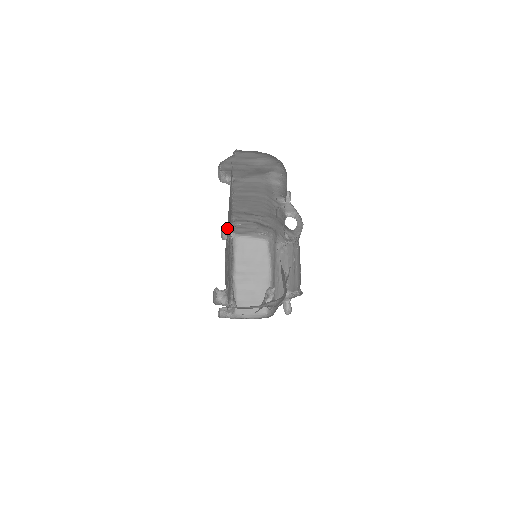
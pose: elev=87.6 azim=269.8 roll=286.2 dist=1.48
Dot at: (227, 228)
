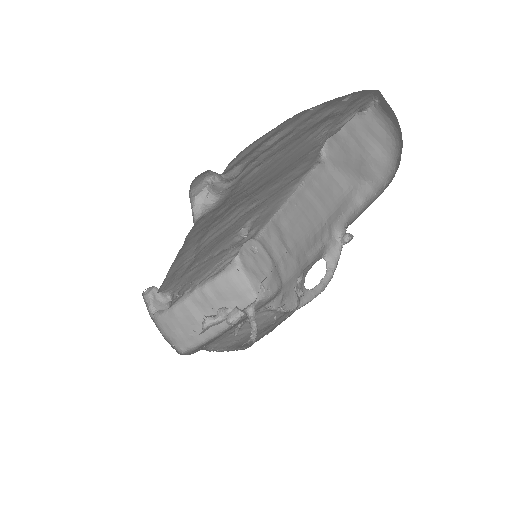
Dot at: (259, 210)
